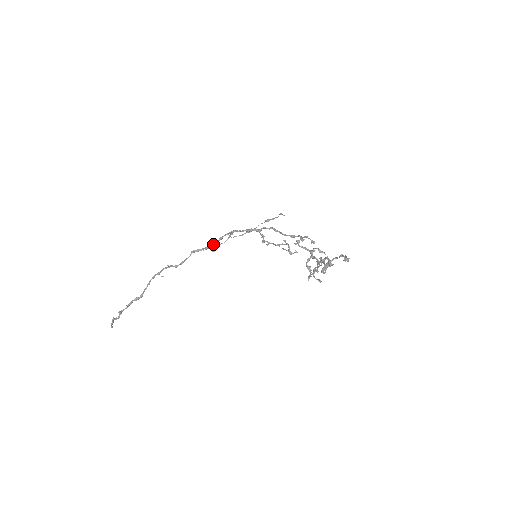
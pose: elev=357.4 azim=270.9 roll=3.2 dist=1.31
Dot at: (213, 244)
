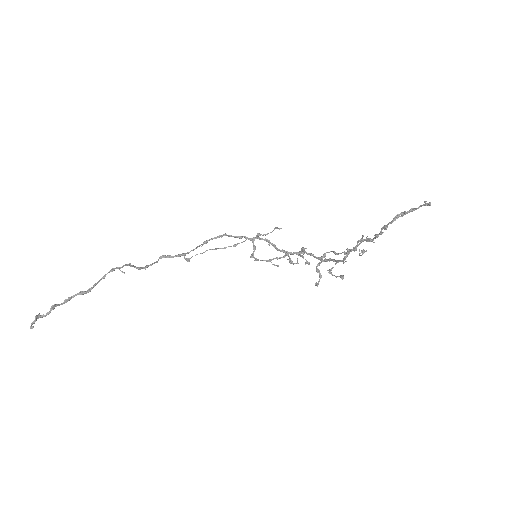
Dot at: (189, 252)
